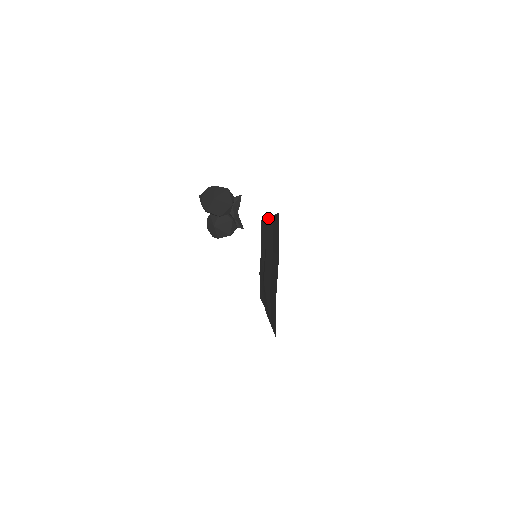
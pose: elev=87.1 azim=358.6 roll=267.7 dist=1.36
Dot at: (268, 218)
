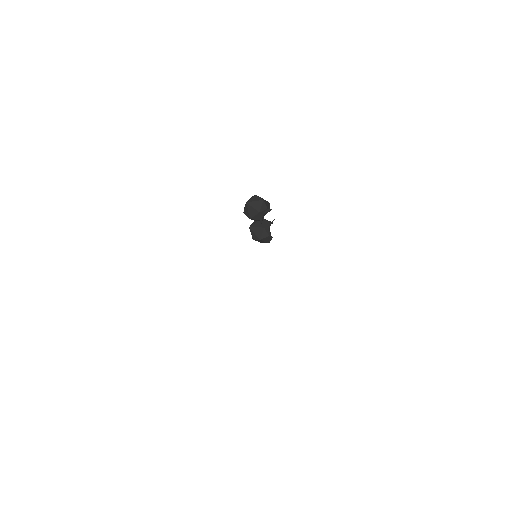
Dot at: occluded
